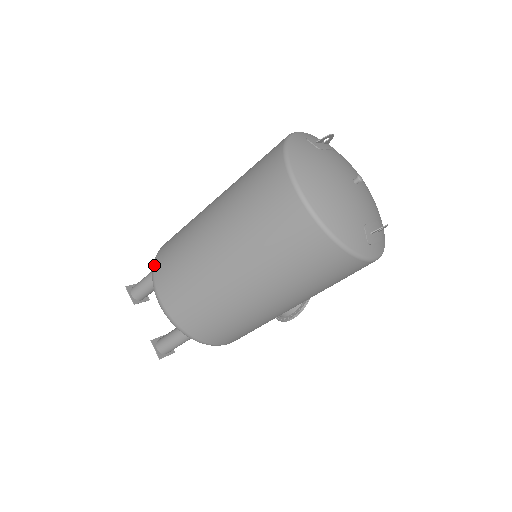
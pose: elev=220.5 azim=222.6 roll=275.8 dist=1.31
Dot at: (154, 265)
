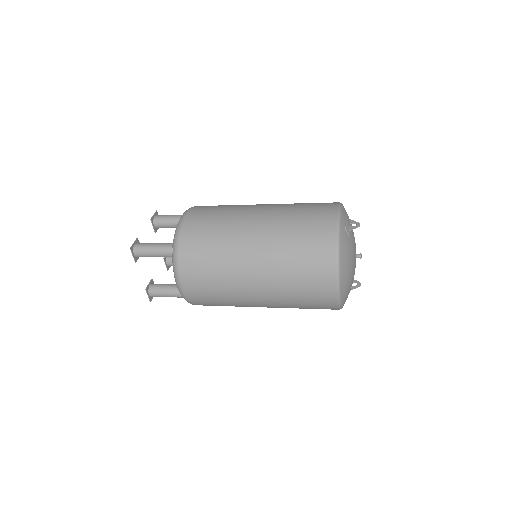
Dot at: (179, 257)
